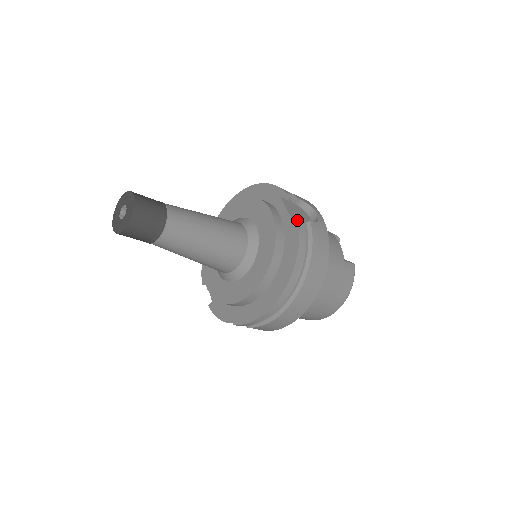
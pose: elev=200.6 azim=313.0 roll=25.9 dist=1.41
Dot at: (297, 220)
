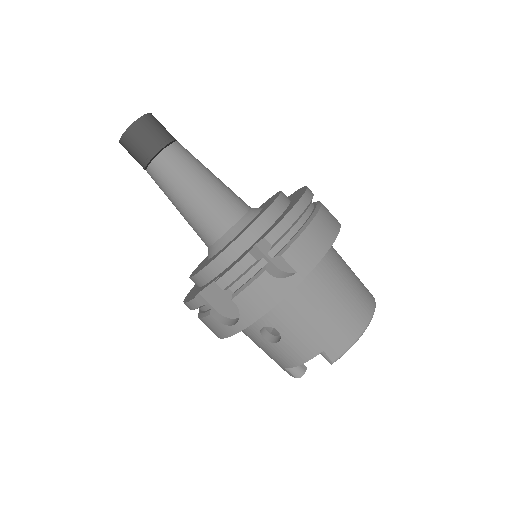
Dot at: occluded
